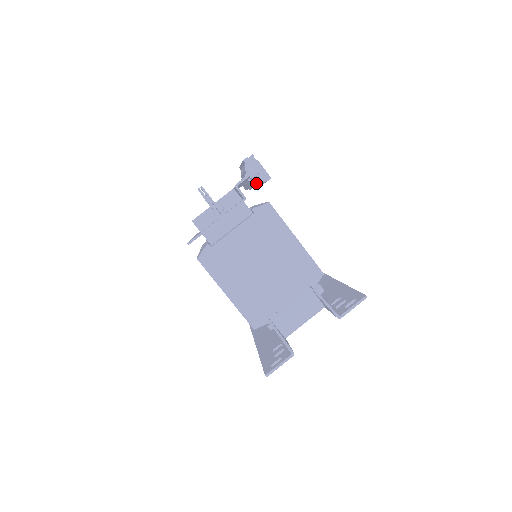
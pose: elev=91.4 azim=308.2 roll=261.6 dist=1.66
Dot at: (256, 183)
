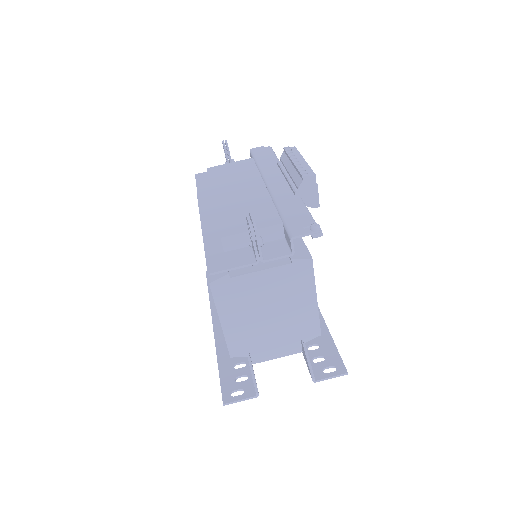
Dot at: occluded
